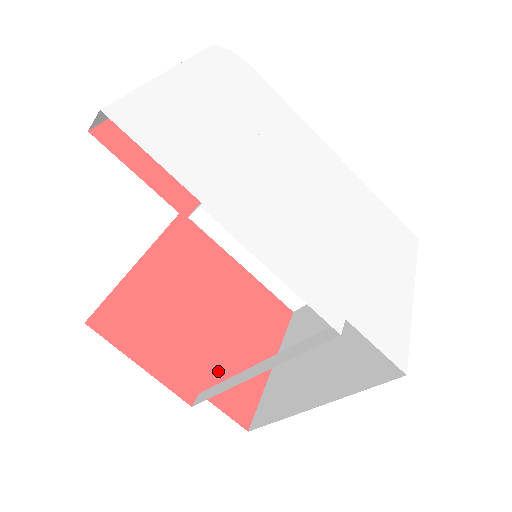
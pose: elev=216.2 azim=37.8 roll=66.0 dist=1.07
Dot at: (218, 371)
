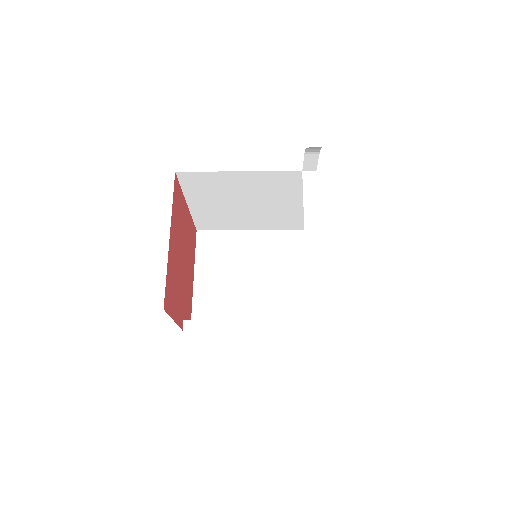
Dot at: (186, 300)
